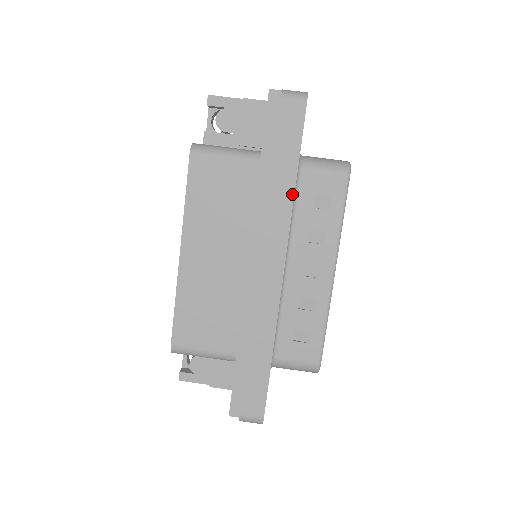
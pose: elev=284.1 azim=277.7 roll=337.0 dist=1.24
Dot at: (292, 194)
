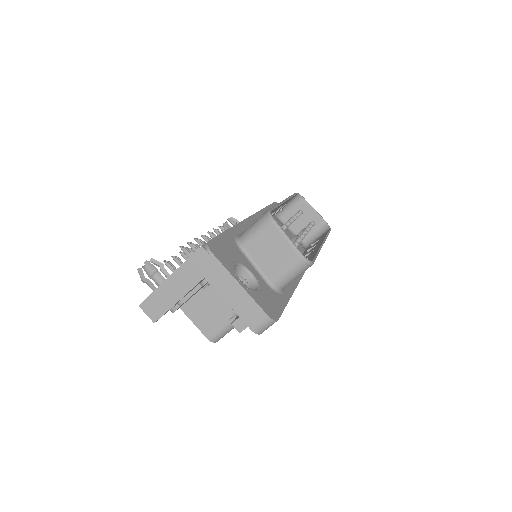
Dot at: occluded
